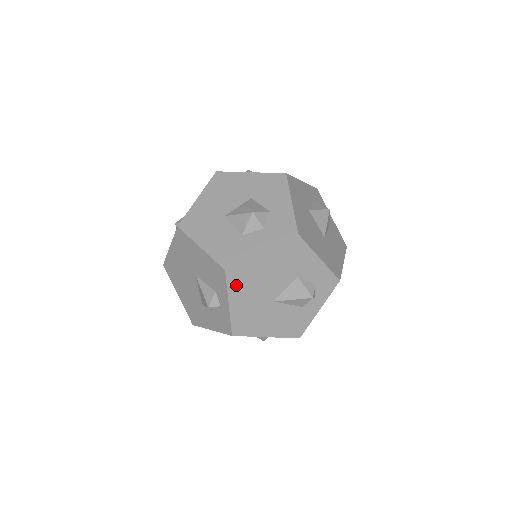
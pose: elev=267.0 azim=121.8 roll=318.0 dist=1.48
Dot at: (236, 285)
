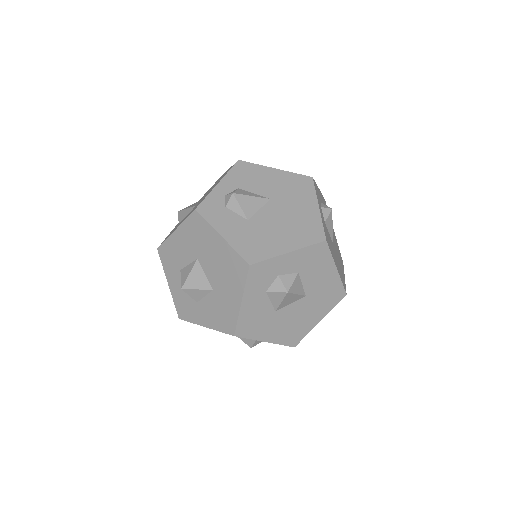
Dot at: occluded
